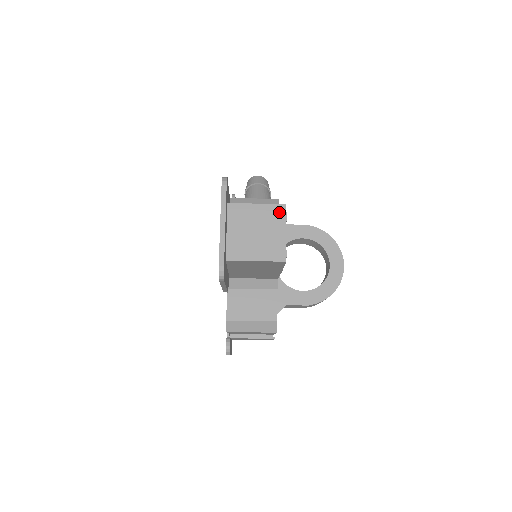
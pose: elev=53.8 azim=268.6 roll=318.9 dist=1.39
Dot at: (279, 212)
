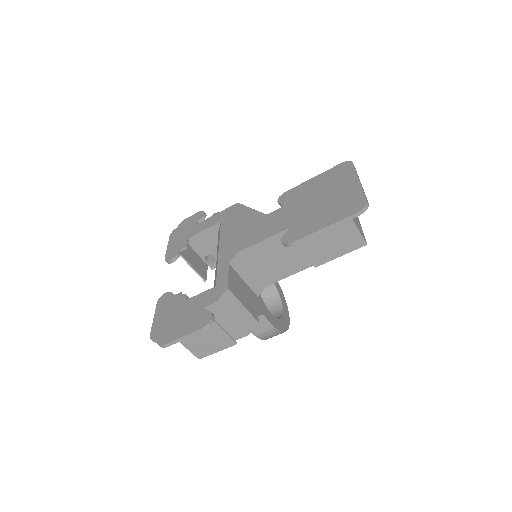
Dot at: occluded
